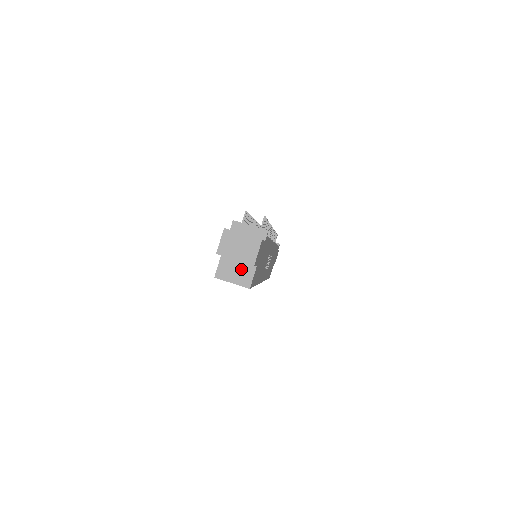
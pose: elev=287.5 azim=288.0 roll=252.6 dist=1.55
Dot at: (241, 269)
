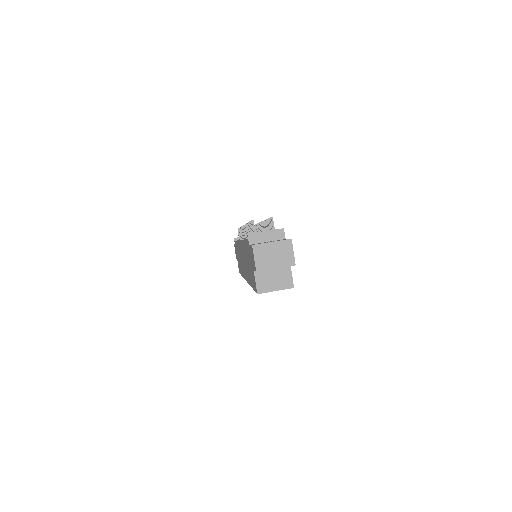
Dot at: (278, 274)
